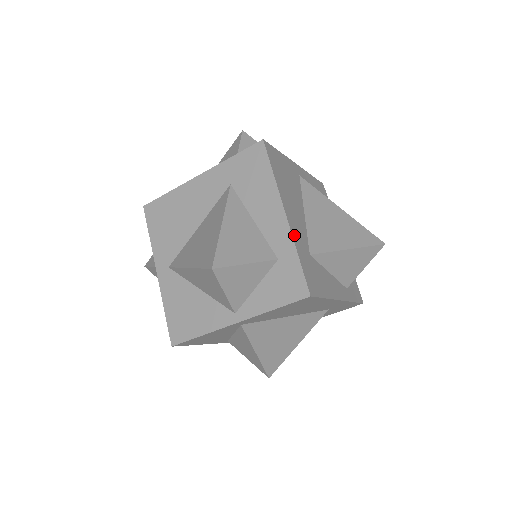
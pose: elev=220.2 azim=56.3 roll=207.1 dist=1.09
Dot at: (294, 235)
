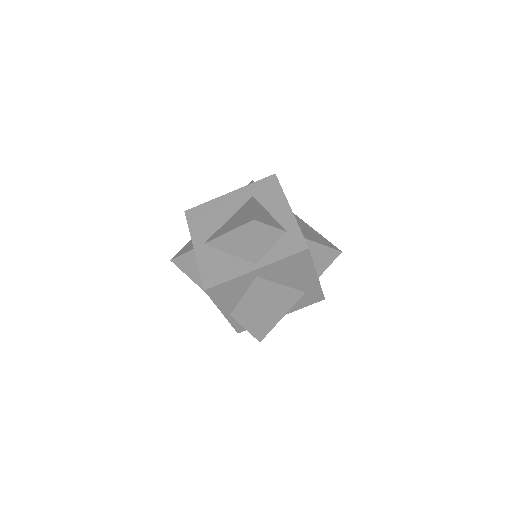
Dot at: (296, 220)
